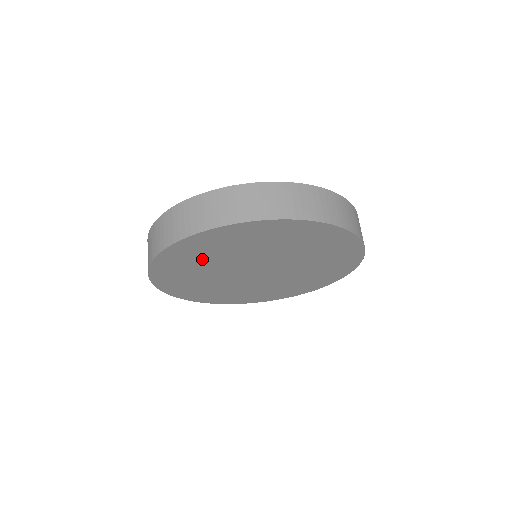
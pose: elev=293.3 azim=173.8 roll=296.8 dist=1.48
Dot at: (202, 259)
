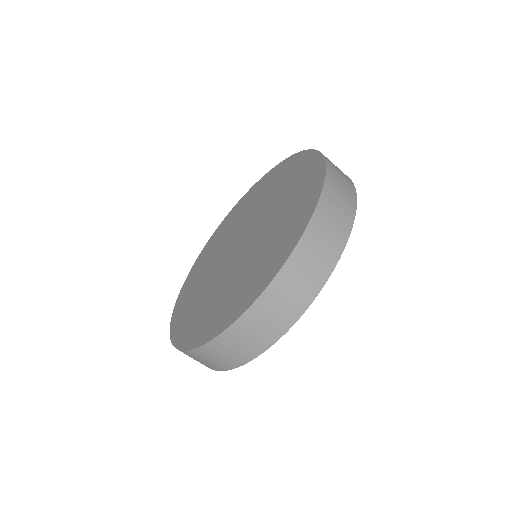
Dot at: occluded
